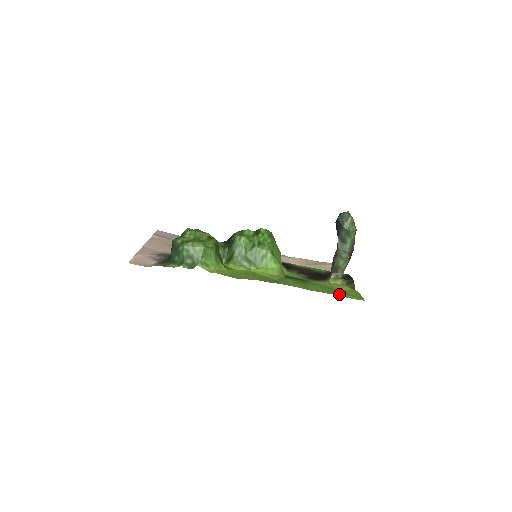
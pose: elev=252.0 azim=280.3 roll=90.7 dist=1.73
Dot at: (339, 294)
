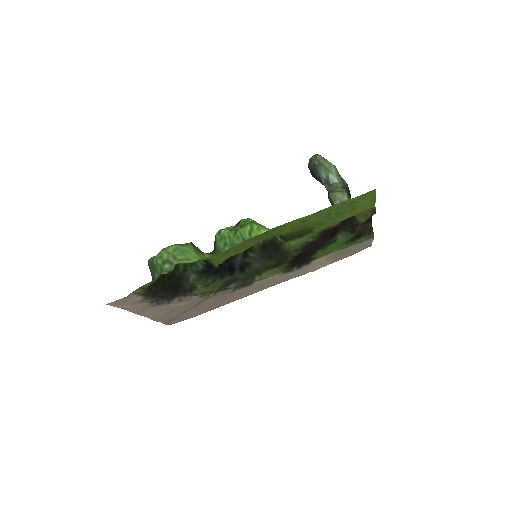
Dot at: (344, 203)
